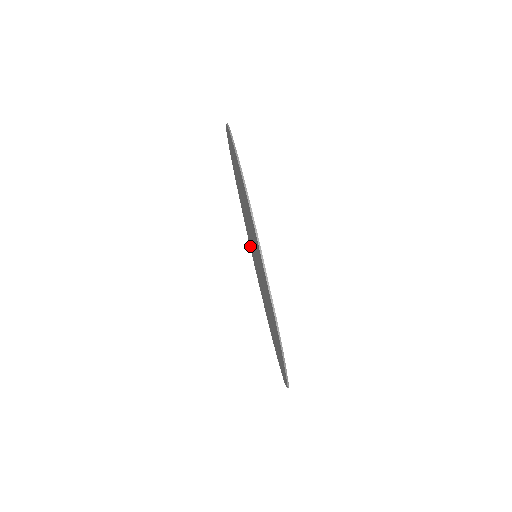
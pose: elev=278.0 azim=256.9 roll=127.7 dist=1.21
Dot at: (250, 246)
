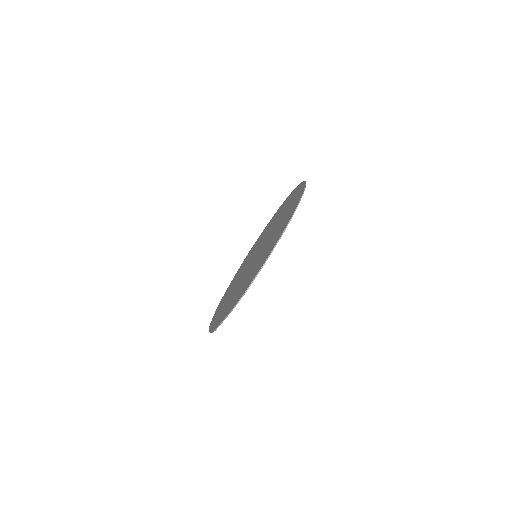
Dot at: (276, 214)
